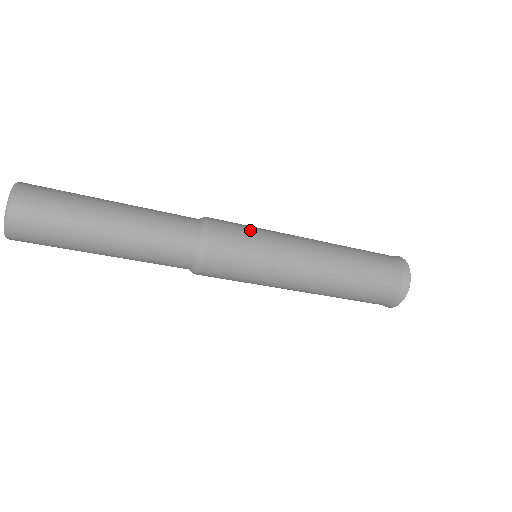
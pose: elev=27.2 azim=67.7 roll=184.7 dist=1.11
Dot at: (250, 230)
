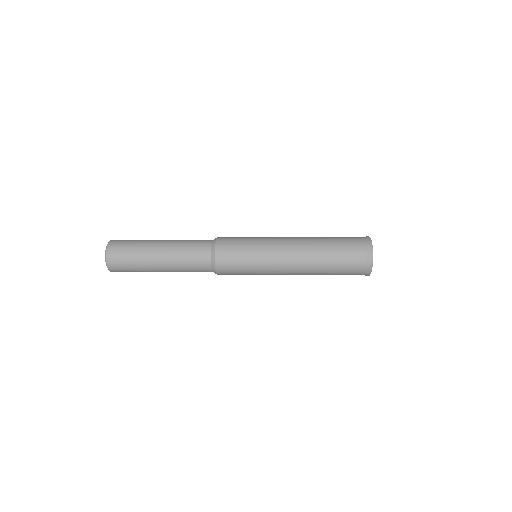
Dot at: (244, 252)
